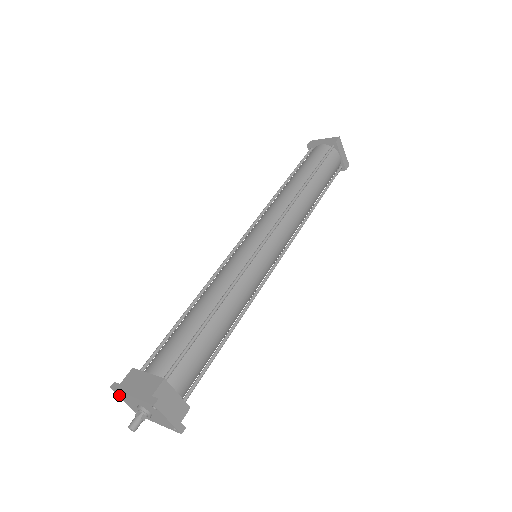
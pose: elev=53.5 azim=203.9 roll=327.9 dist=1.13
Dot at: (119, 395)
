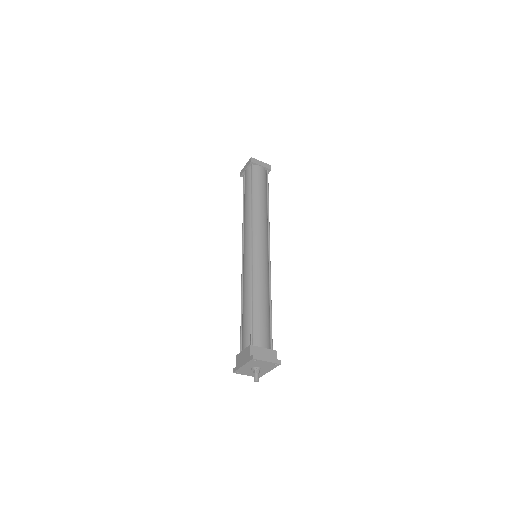
Dot at: (240, 373)
